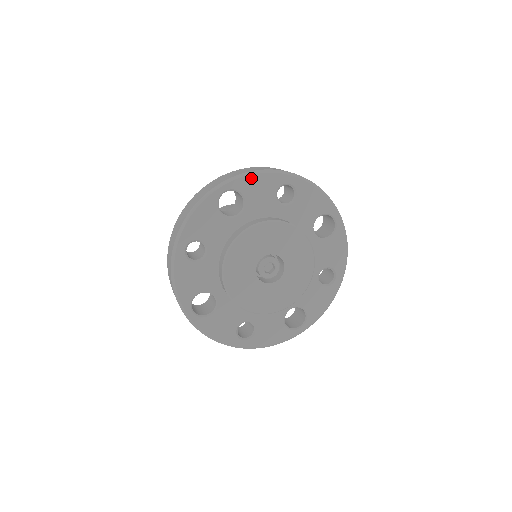
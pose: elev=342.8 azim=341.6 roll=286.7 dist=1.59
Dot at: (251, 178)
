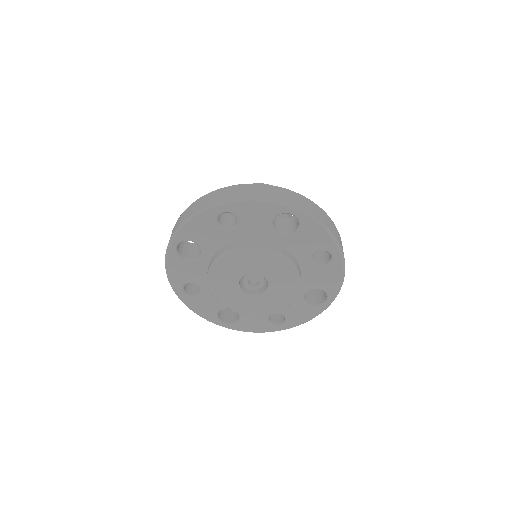
Dot at: (317, 227)
